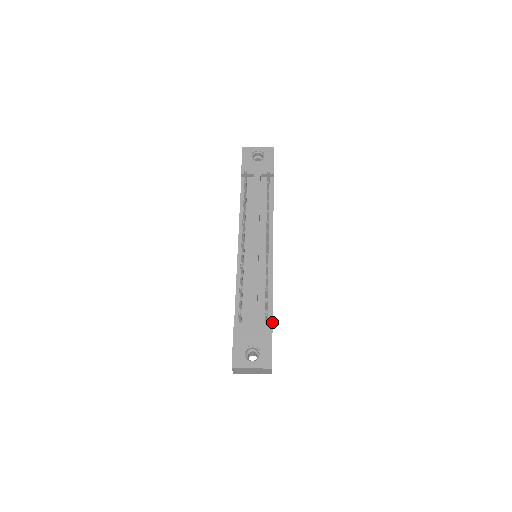
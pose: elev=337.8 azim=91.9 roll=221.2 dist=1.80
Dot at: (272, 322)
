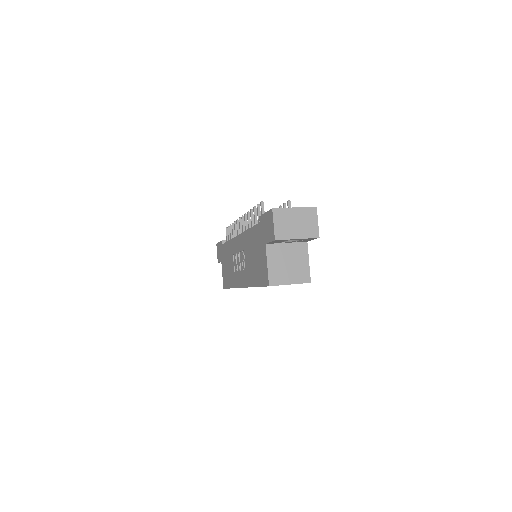
Dot at: occluded
